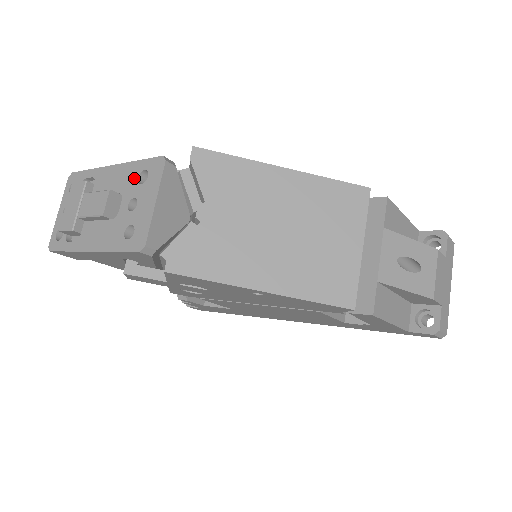
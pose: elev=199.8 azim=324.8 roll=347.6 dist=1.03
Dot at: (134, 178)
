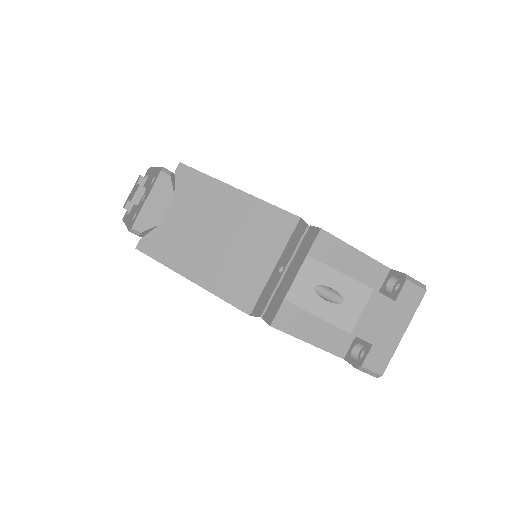
Dot at: (152, 179)
